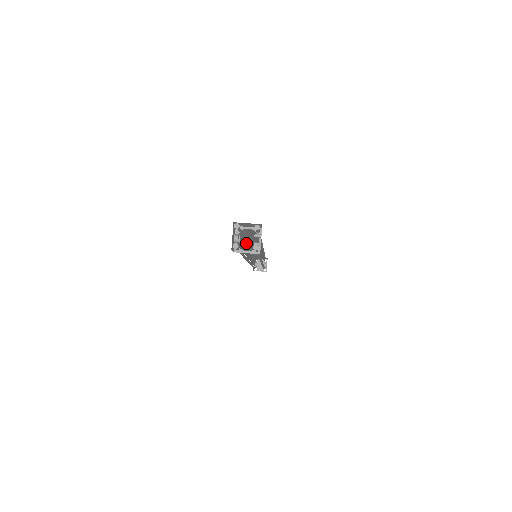
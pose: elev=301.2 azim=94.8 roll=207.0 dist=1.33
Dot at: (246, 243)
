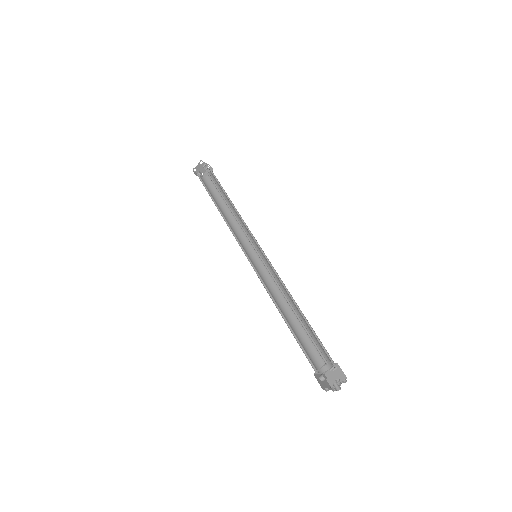
Dot at: (279, 308)
